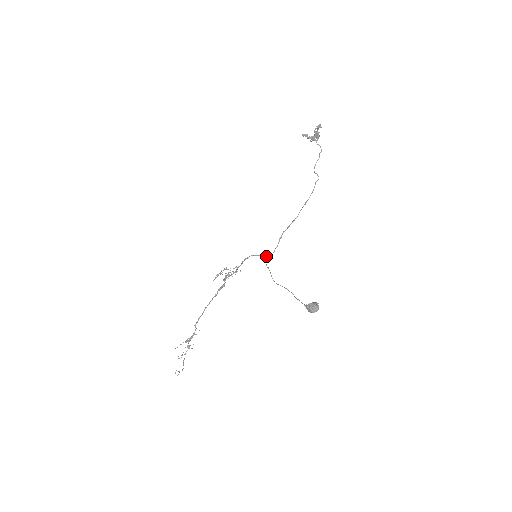
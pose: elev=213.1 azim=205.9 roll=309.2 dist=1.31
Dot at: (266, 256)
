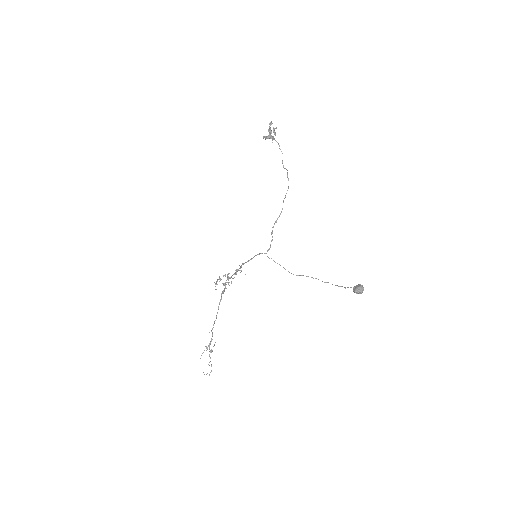
Dot at: (266, 253)
